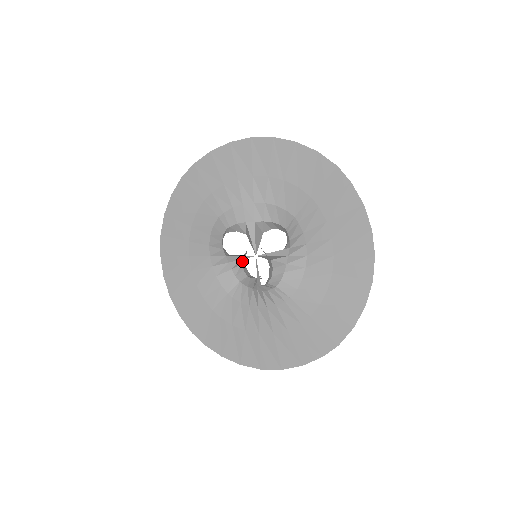
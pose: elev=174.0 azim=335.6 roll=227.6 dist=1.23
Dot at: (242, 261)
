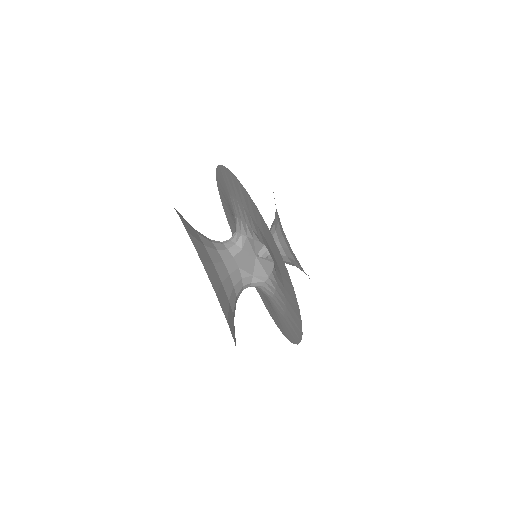
Dot at: occluded
